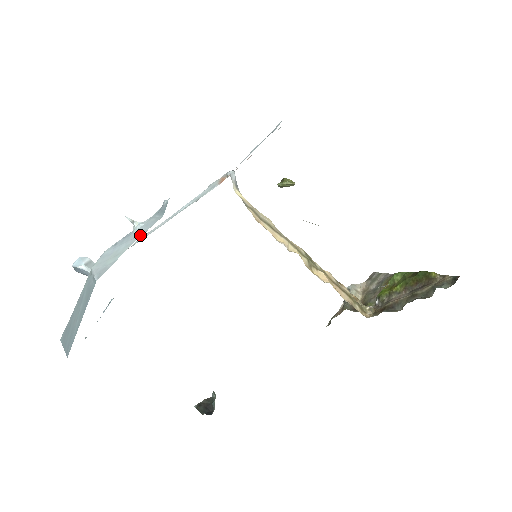
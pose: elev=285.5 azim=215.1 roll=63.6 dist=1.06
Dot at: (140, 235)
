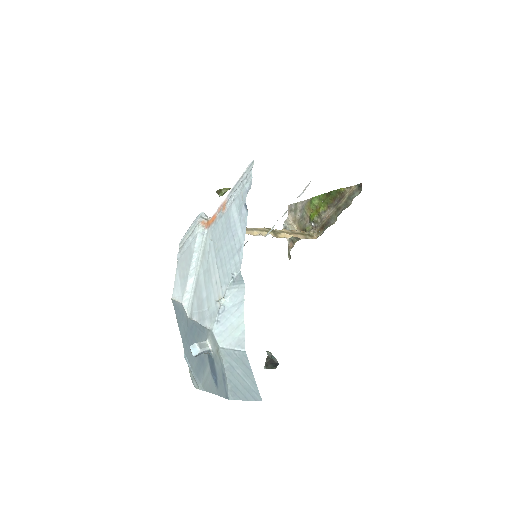
Dot at: (242, 305)
